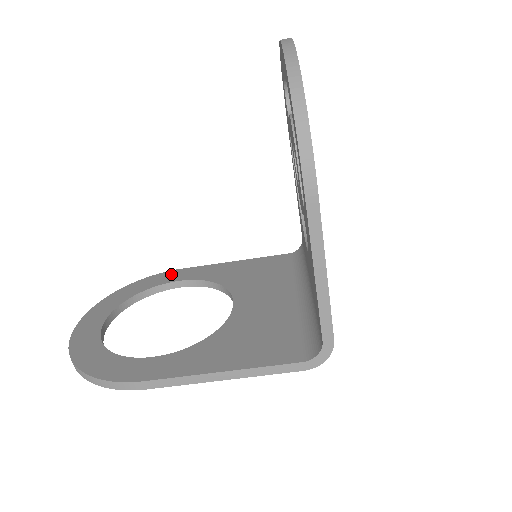
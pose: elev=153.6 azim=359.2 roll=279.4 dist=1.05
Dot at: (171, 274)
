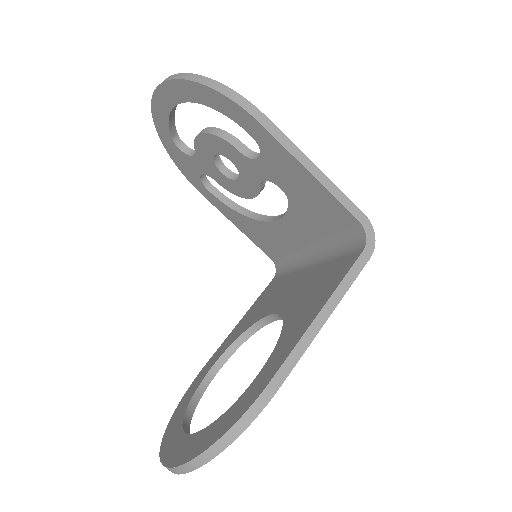
Dot at: (201, 373)
